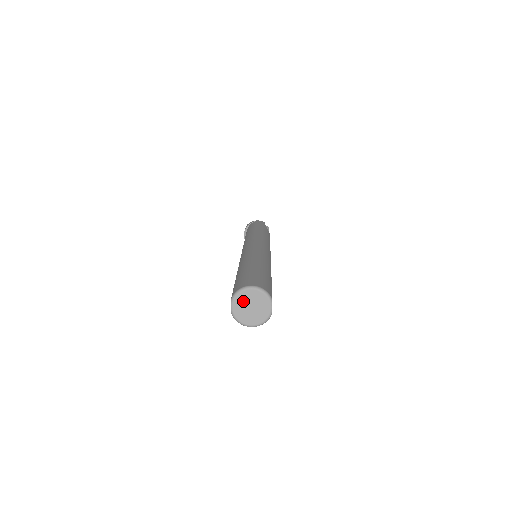
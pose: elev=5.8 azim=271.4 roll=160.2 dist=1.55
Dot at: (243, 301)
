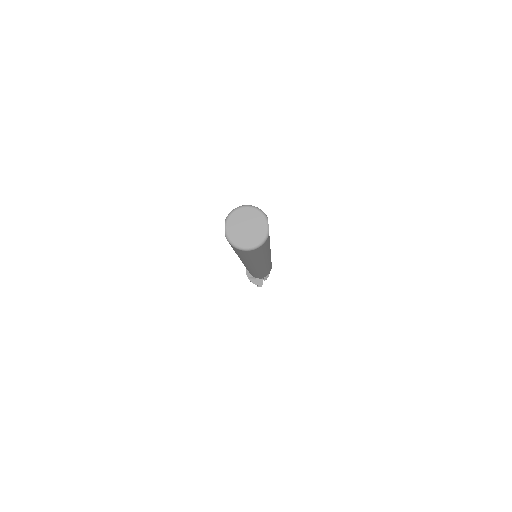
Dot at: (237, 221)
